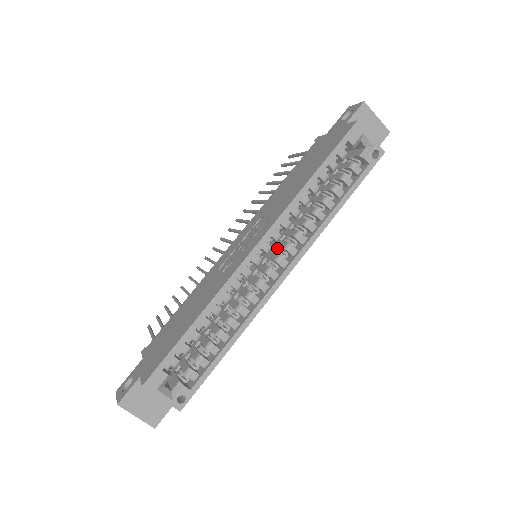
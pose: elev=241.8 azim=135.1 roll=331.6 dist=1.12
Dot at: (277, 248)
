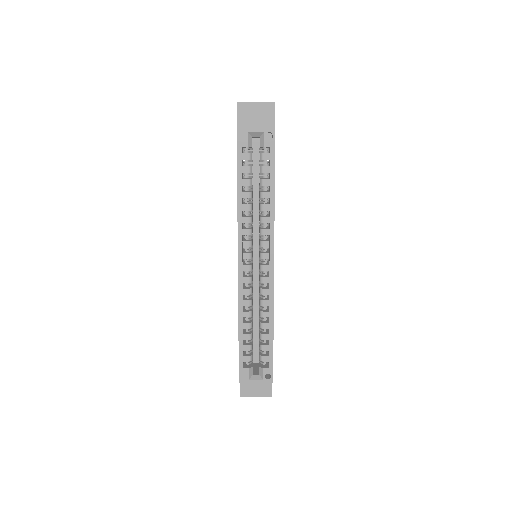
Dot at: (259, 247)
